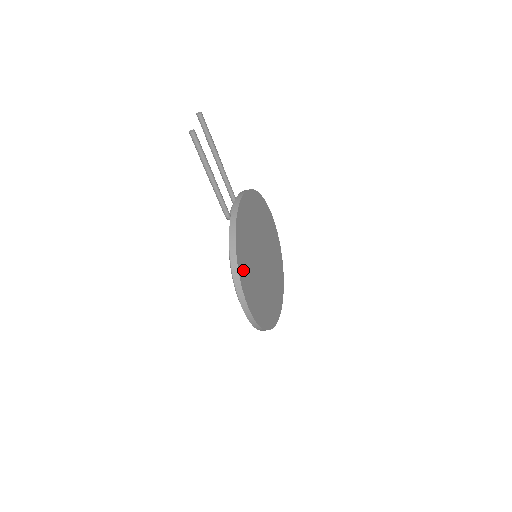
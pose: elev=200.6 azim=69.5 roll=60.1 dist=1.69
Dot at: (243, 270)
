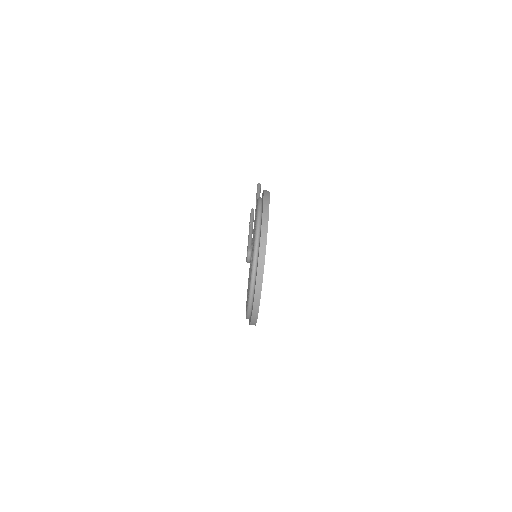
Dot at: occluded
